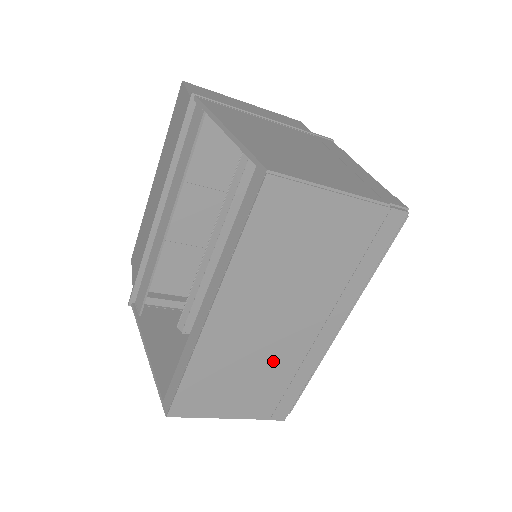
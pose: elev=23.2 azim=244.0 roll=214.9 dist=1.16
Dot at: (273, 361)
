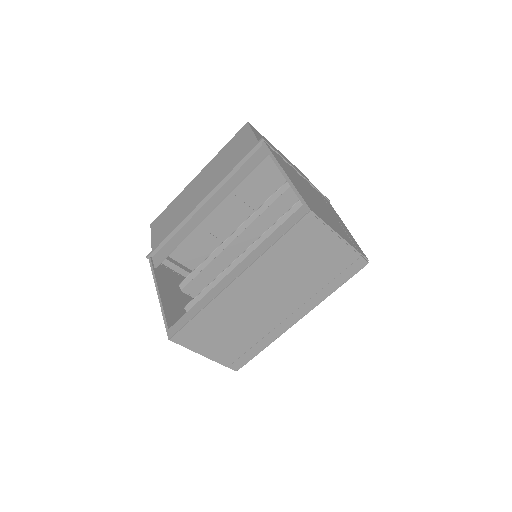
Dot at: (252, 326)
